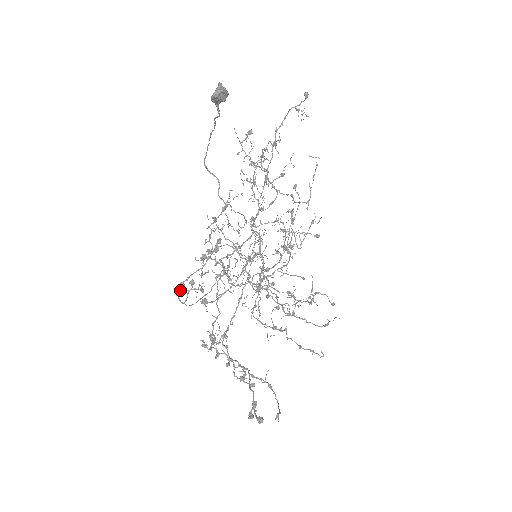
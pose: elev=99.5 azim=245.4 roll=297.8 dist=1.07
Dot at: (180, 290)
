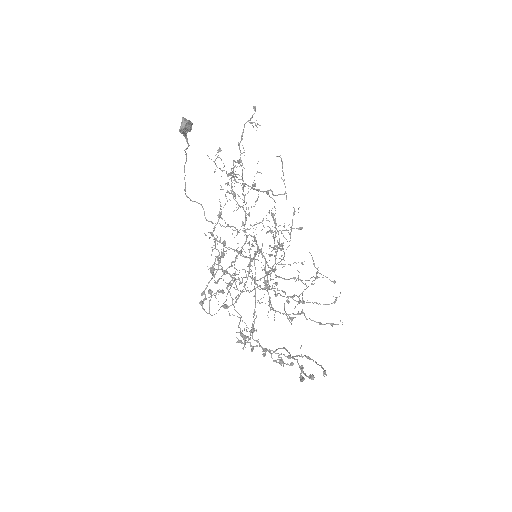
Dot at: occluded
